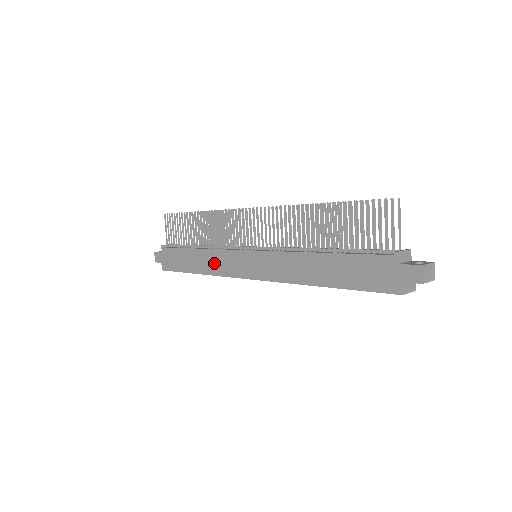
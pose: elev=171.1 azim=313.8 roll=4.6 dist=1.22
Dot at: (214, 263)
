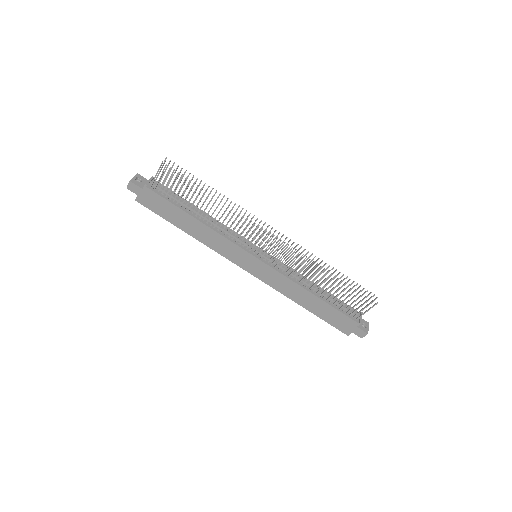
Dot at: (213, 241)
